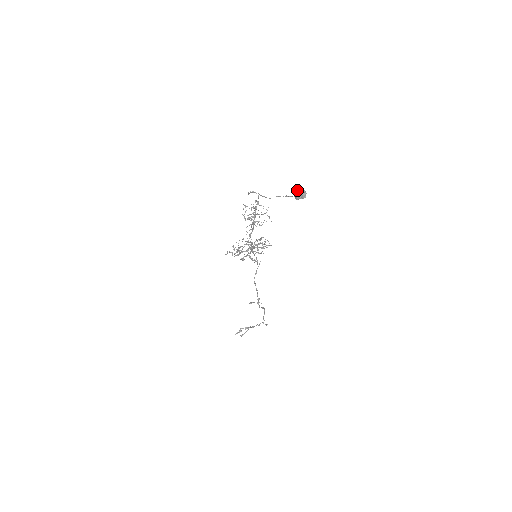
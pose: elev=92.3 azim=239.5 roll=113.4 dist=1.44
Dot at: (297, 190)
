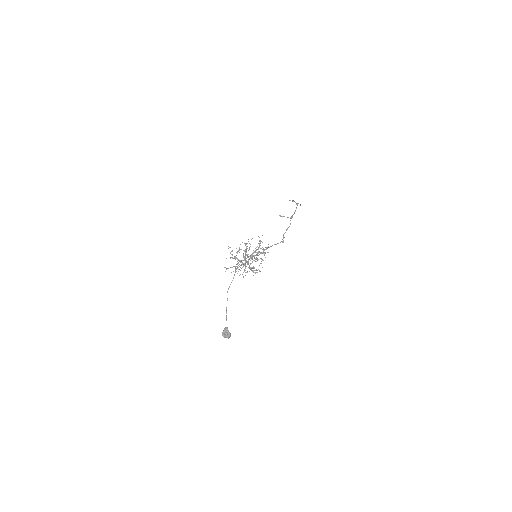
Dot at: (224, 333)
